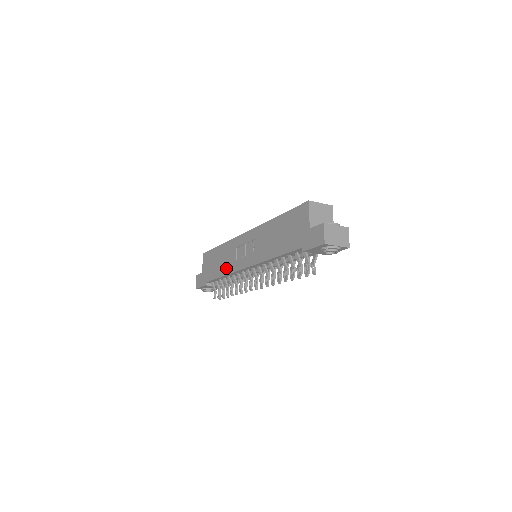
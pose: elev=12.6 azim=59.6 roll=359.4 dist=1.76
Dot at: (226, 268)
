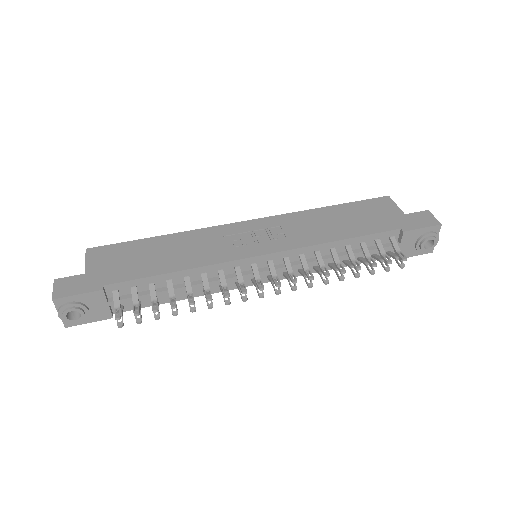
Dot at: (193, 259)
